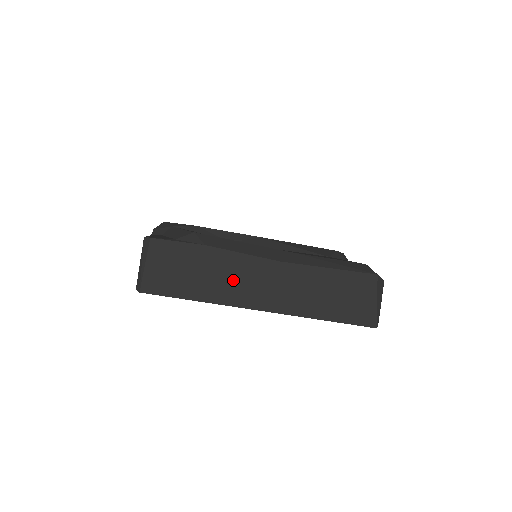
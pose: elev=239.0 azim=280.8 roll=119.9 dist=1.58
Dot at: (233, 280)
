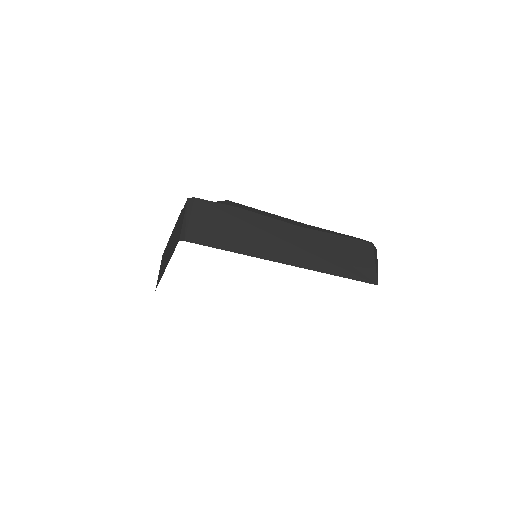
Dot at: (263, 237)
